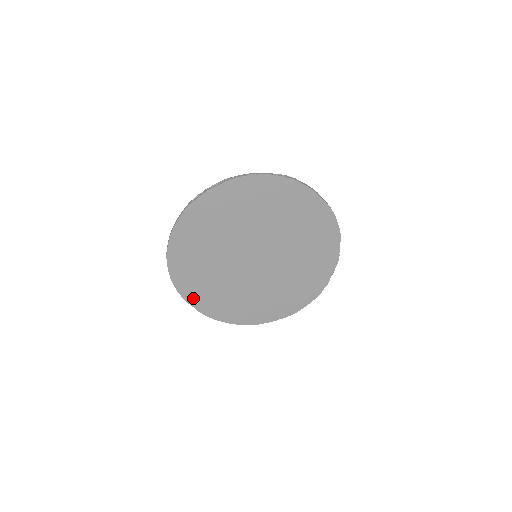
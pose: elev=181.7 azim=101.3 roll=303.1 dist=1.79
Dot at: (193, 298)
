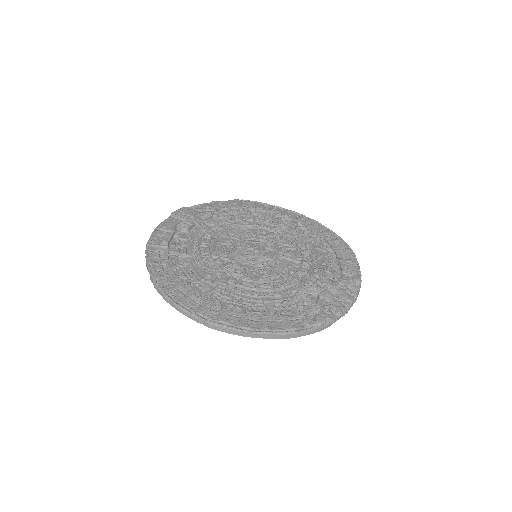
Dot at: occluded
